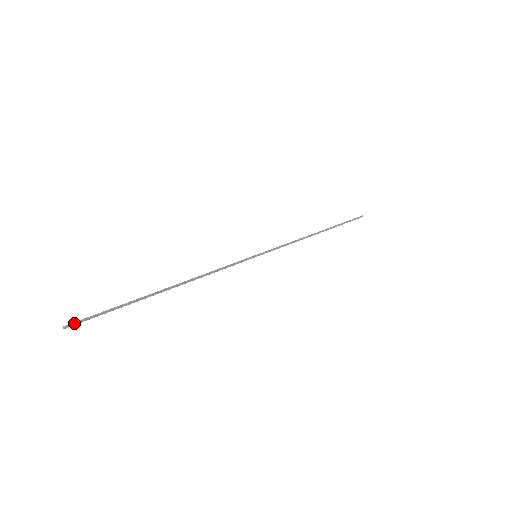
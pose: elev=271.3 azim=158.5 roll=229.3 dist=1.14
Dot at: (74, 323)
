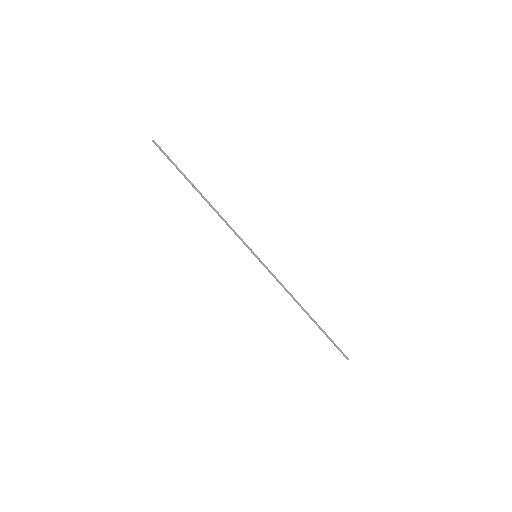
Dot at: (157, 145)
